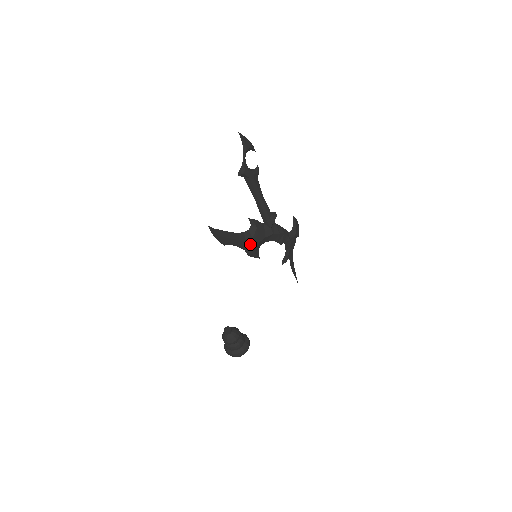
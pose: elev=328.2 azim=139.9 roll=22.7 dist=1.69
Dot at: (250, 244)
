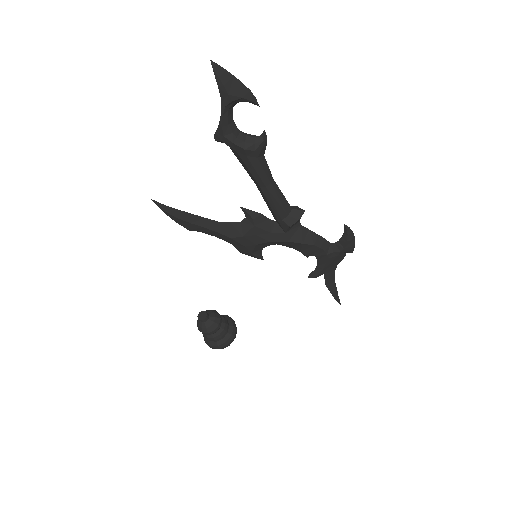
Dot at: (239, 242)
